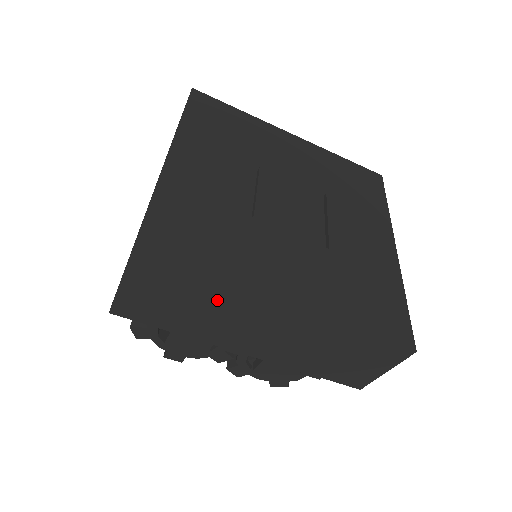
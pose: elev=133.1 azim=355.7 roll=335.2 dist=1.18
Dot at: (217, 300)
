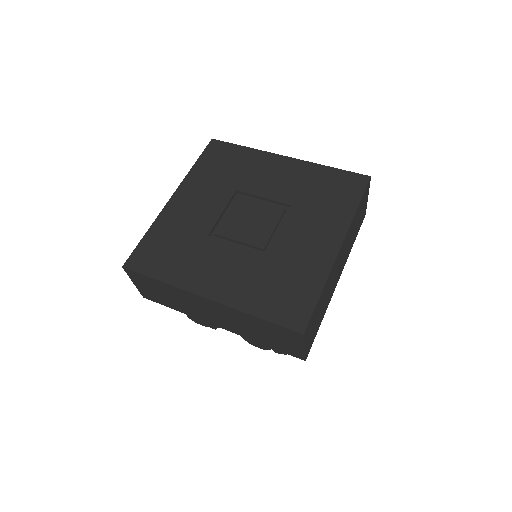
Dot at: (174, 292)
